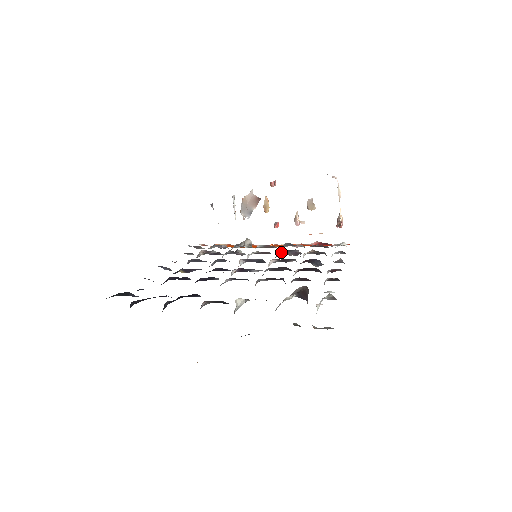
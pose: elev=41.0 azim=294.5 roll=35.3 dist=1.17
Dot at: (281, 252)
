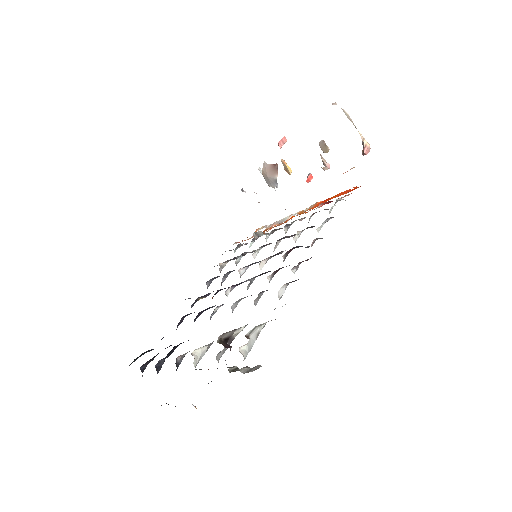
Dot at: occluded
